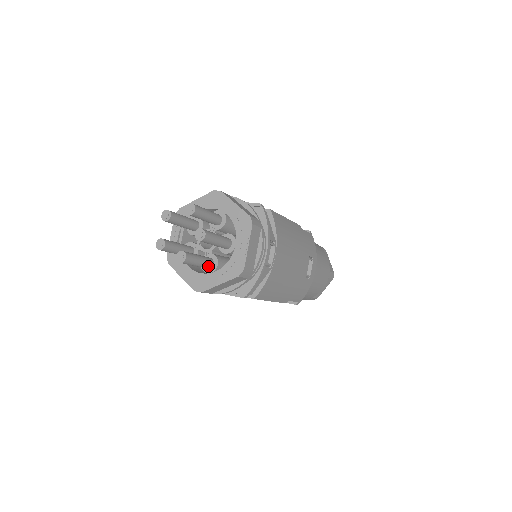
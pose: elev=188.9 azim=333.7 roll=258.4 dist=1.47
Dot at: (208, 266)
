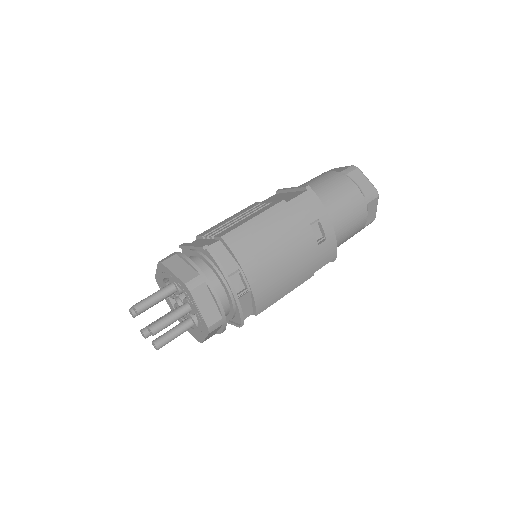
Dot at: (189, 328)
